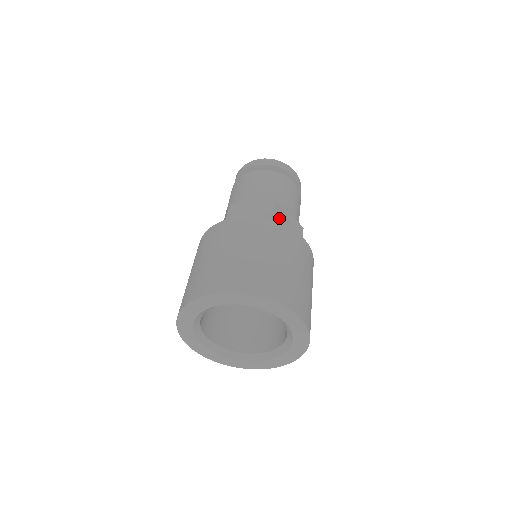
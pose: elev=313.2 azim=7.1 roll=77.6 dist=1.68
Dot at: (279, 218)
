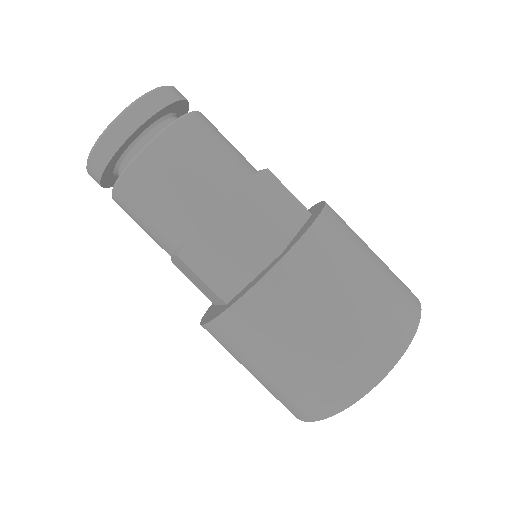
Dot at: (260, 216)
